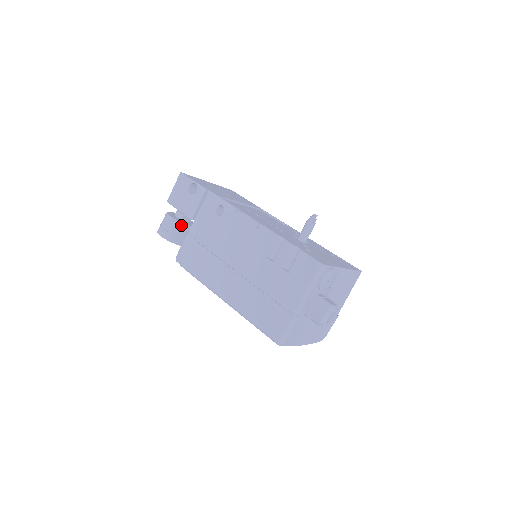
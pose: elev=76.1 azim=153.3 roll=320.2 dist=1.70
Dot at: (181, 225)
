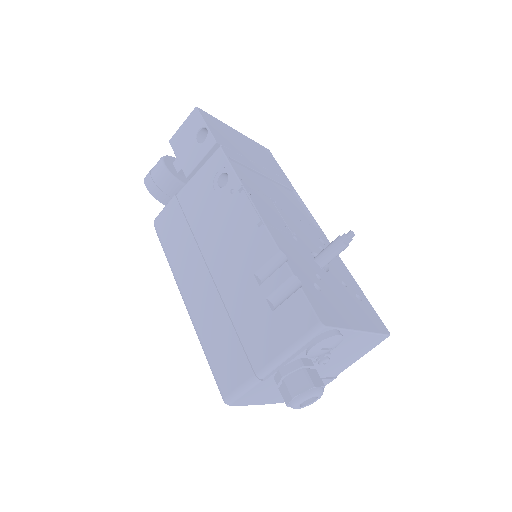
Dot at: (173, 180)
